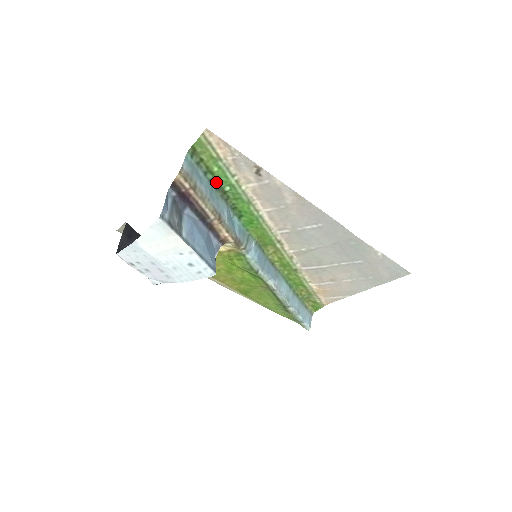
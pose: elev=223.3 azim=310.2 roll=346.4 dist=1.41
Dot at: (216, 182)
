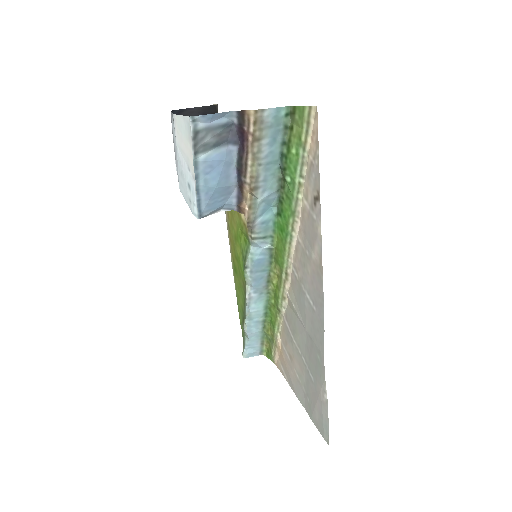
Dot at: (285, 161)
